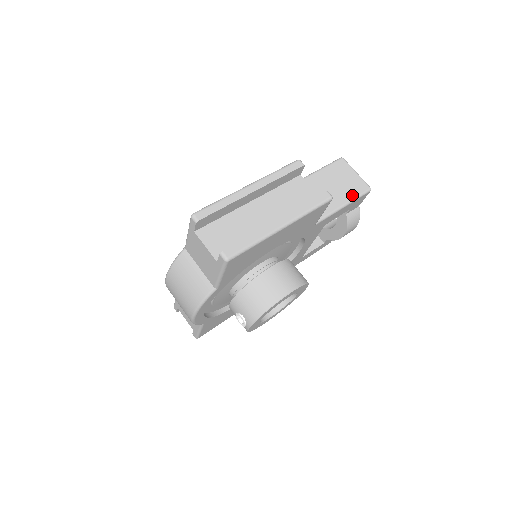
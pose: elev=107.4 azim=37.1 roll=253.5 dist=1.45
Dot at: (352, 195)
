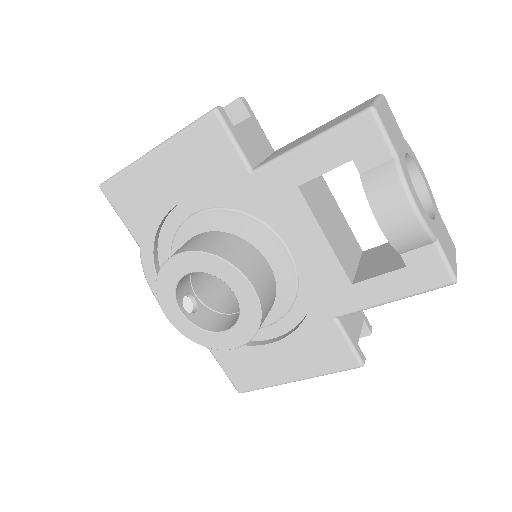
Dot at: (331, 126)
